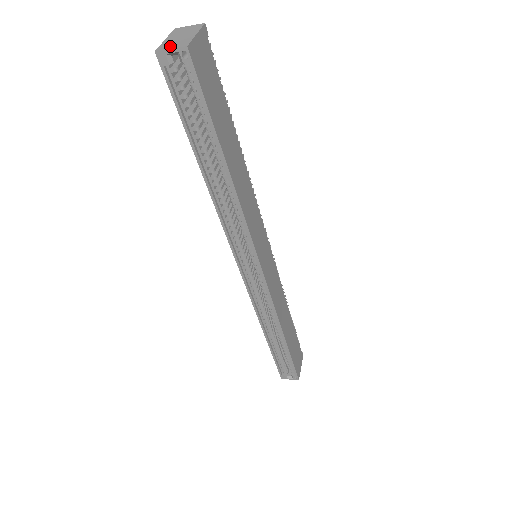
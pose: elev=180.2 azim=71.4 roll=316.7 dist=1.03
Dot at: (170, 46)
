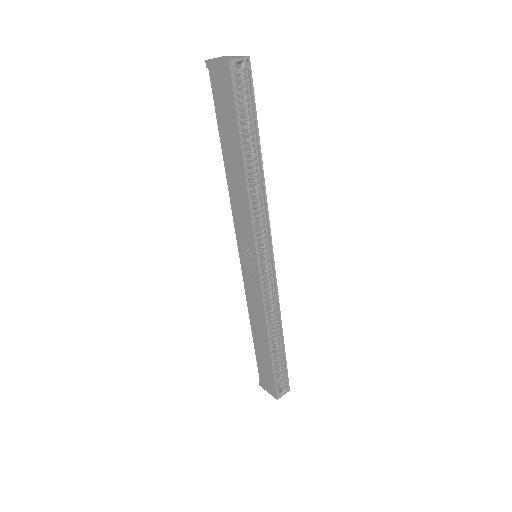
Dot at: (235, 58)
